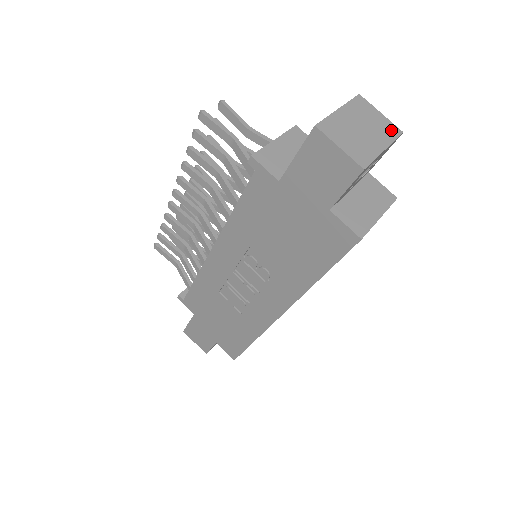
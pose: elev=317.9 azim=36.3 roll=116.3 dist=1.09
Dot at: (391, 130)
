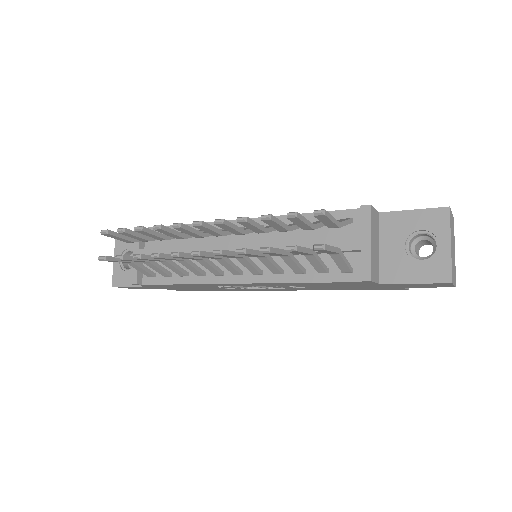
Dot at: occluded
